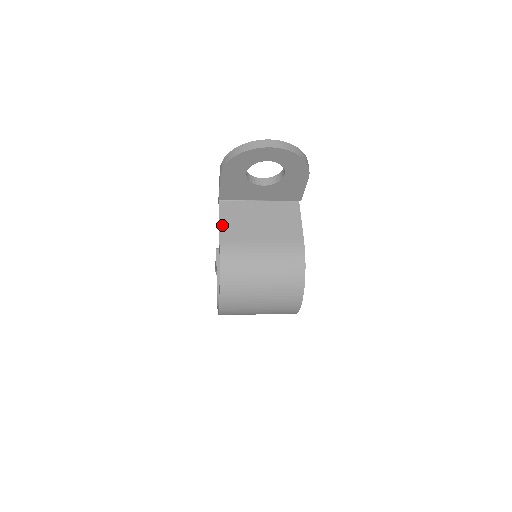
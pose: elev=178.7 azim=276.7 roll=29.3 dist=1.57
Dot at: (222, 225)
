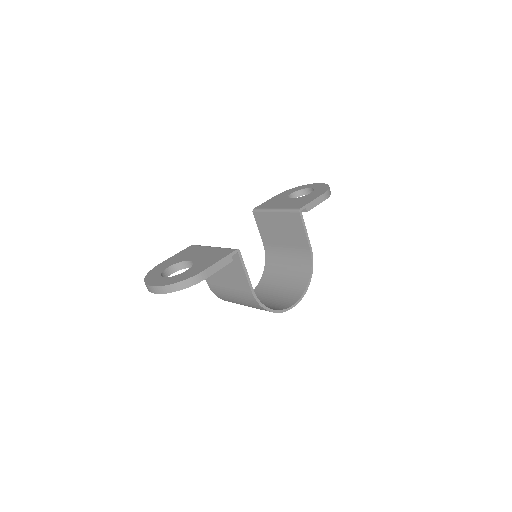
Dot at: occluded
